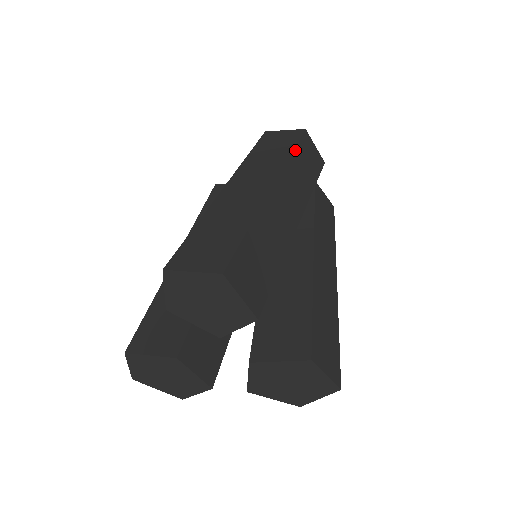
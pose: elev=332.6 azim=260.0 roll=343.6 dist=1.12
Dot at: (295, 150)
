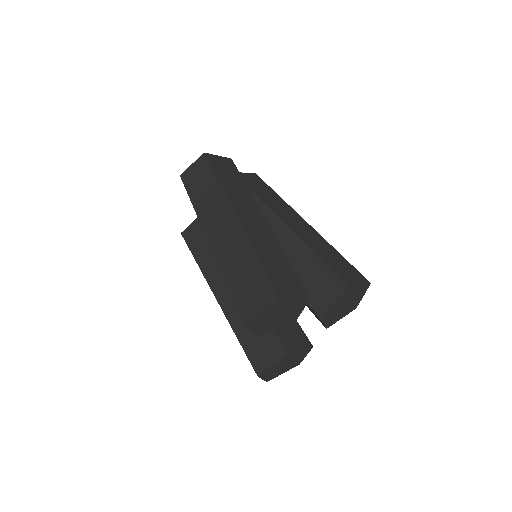
Dot at: (217, 177)
